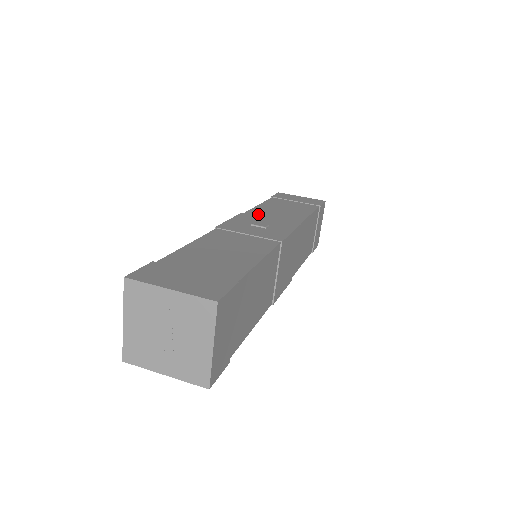
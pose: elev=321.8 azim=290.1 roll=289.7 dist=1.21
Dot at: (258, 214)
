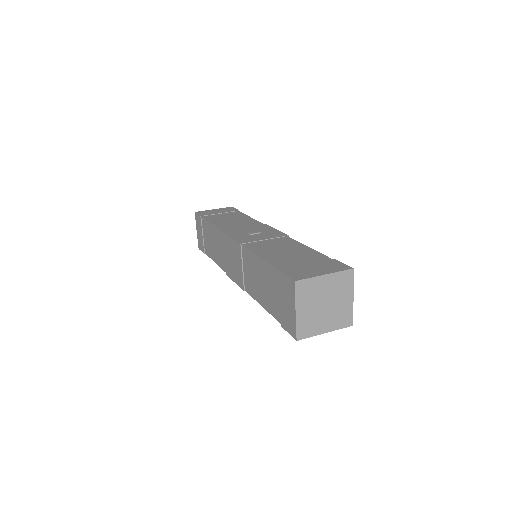
Dot at: (231, 228)
